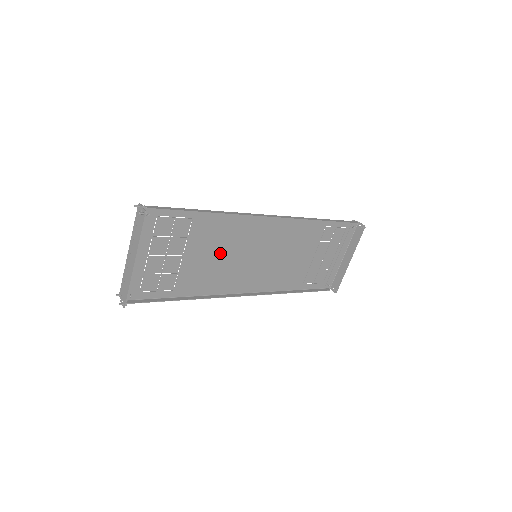
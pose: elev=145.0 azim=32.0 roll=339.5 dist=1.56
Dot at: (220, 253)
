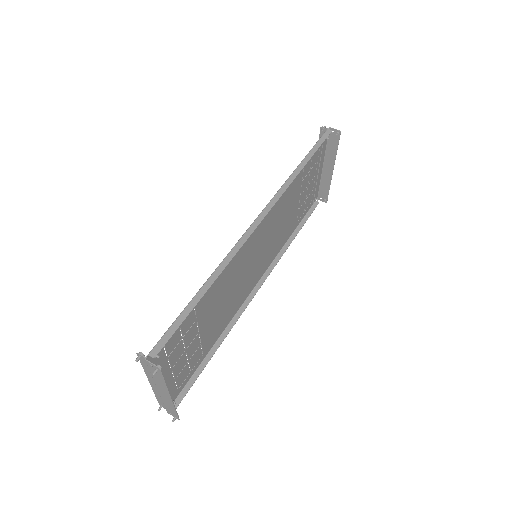
Dot at: (227, 292)
